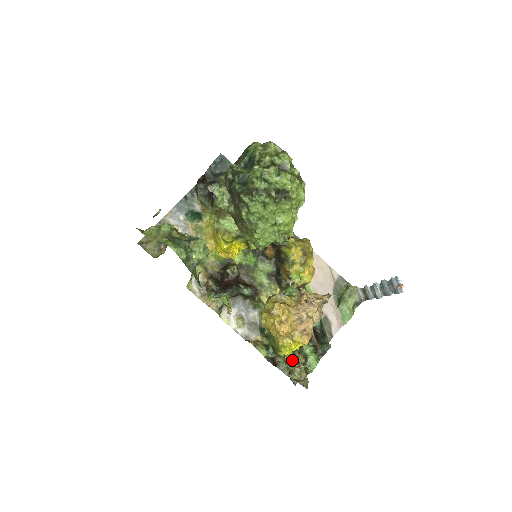
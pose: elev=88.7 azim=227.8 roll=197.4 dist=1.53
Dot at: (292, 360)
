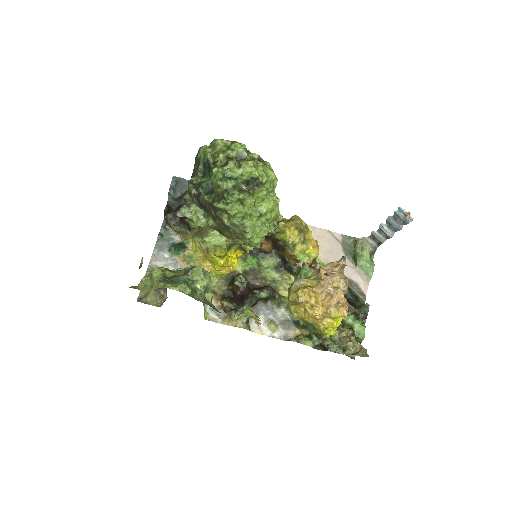
Dot at: (340, 337)
